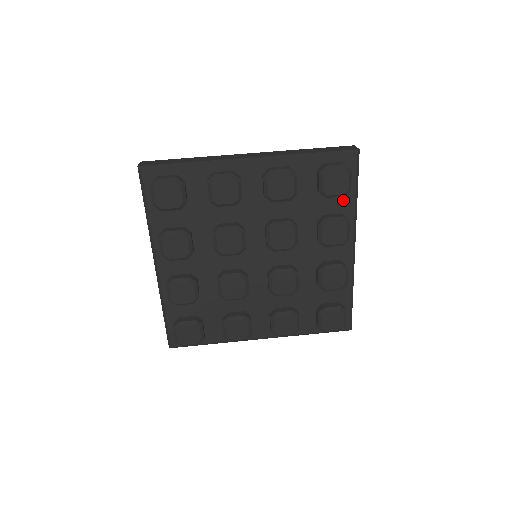
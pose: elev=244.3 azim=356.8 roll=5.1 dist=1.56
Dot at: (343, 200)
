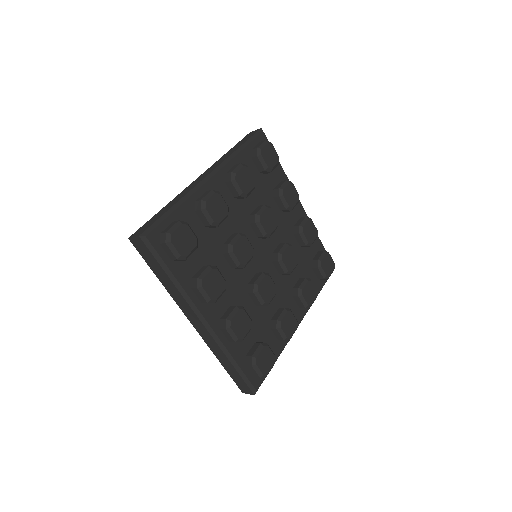
Dot at: (276, 171)
